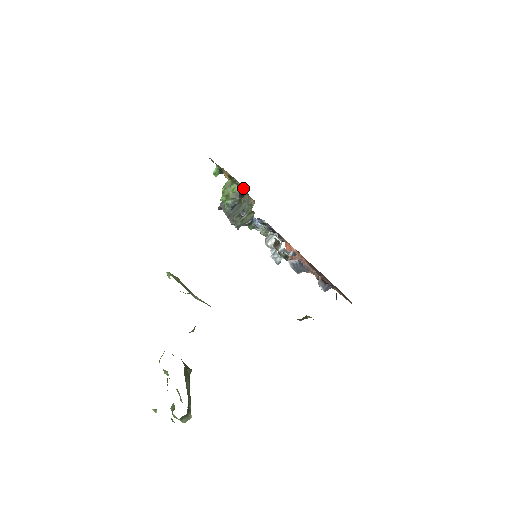
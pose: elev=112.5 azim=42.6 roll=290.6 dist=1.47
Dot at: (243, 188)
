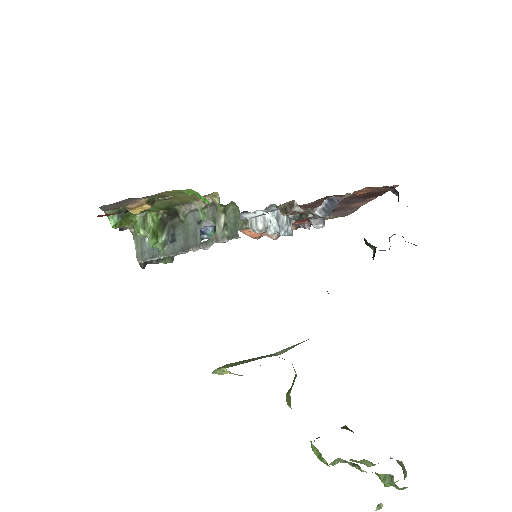
Dot at: (190, 191)
